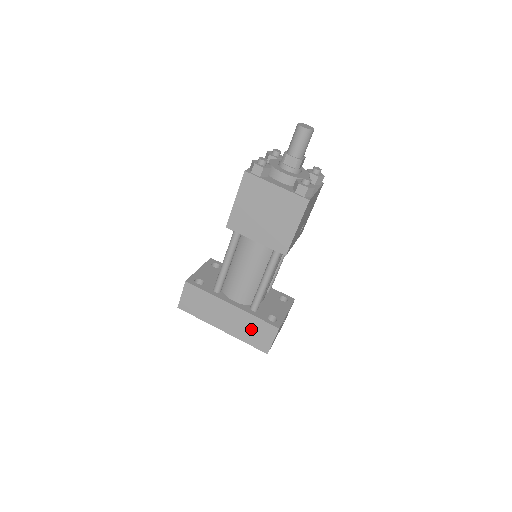
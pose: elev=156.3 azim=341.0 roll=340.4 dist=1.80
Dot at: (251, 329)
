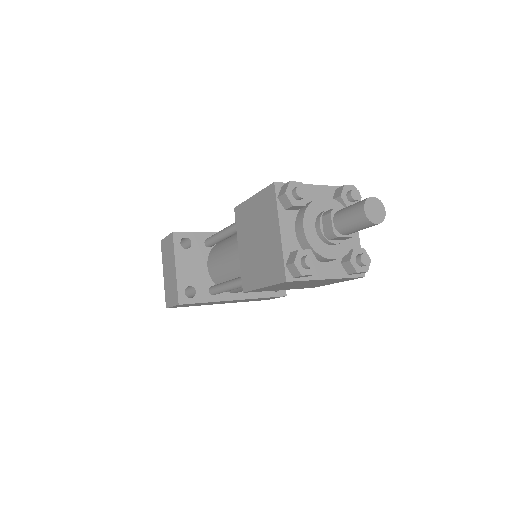
Dot at: occluded
